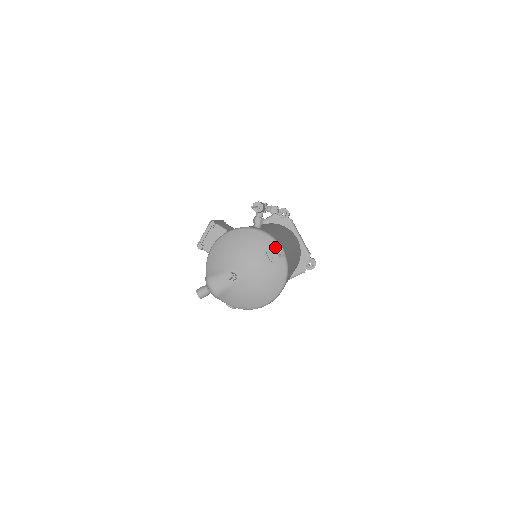
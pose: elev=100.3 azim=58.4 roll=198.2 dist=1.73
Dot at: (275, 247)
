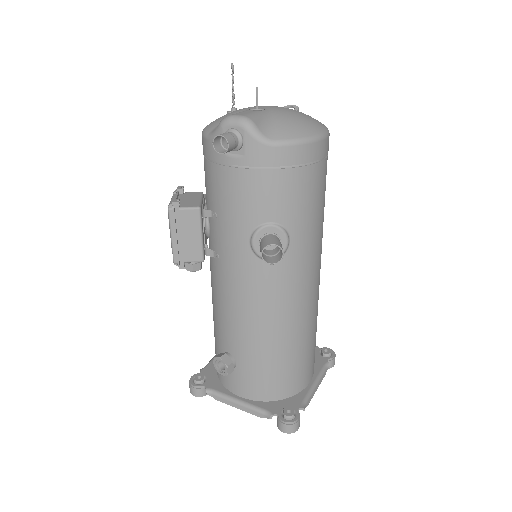
Dot at: occluded
